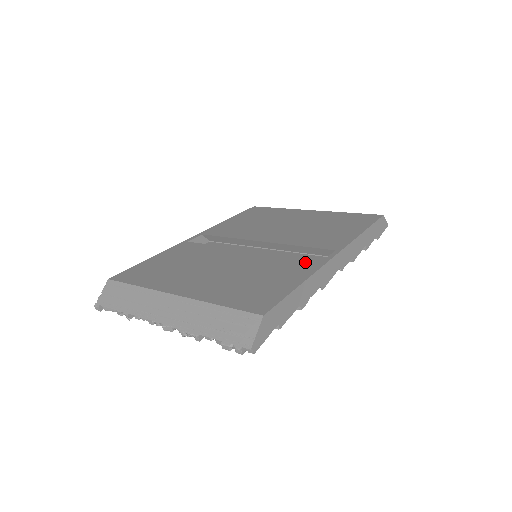
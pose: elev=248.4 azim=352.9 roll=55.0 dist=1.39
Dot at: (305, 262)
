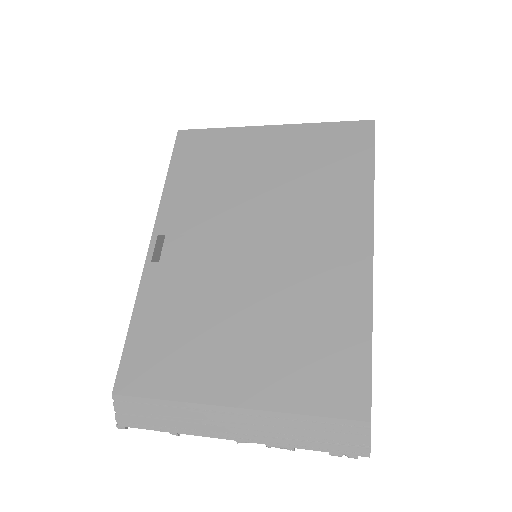
Dot at: (346, 279)
